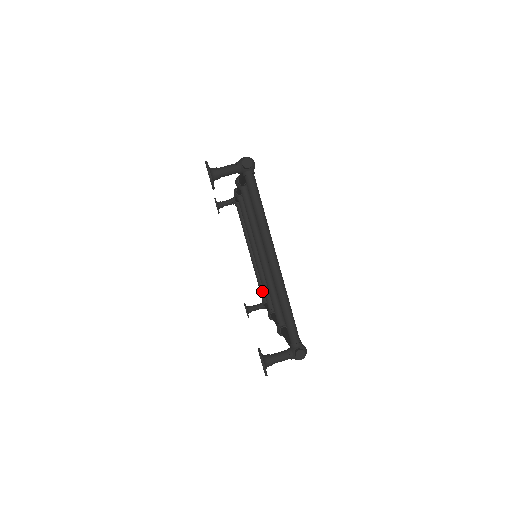
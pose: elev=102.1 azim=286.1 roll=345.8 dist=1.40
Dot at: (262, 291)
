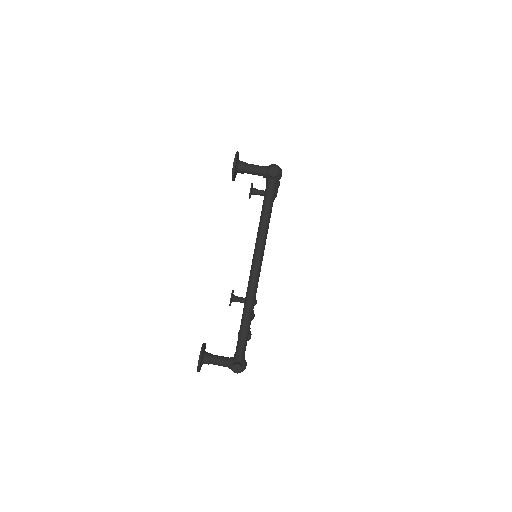
Dot at: occluded
